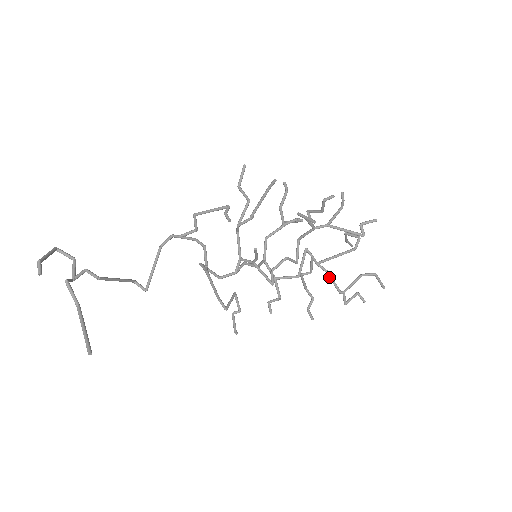
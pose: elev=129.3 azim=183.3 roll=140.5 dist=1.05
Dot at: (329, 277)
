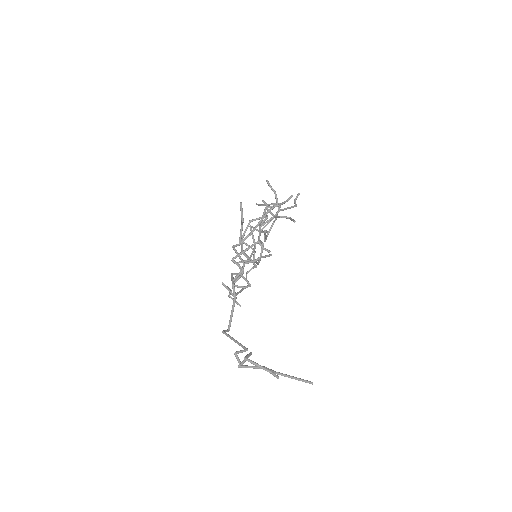
Dot at: (265, 235)
